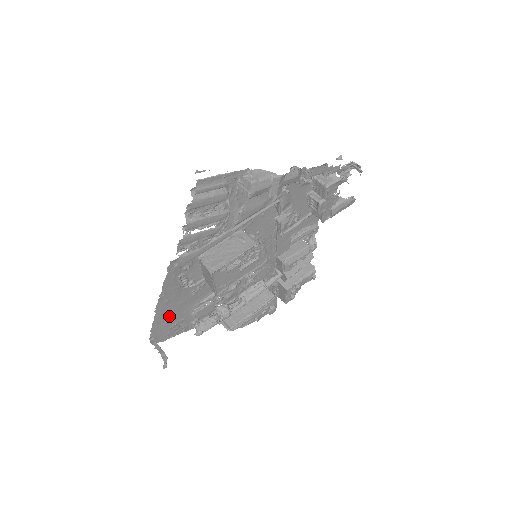
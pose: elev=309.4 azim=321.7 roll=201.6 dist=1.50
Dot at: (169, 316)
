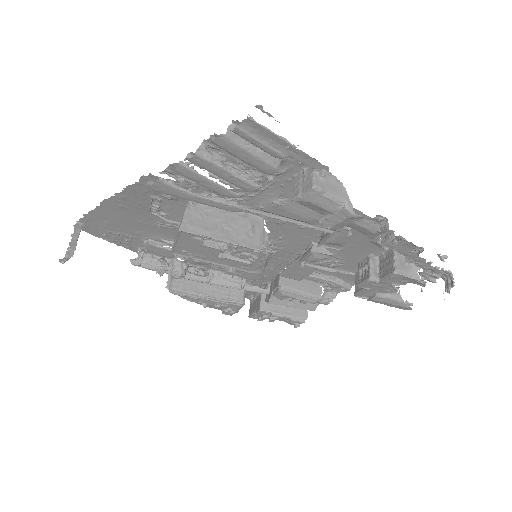
Dot at: (116, 221)
